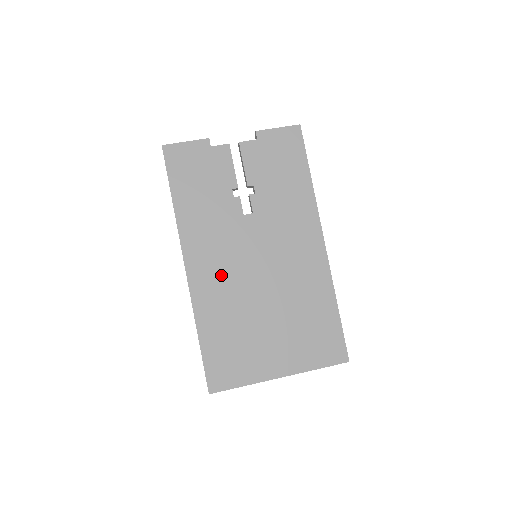
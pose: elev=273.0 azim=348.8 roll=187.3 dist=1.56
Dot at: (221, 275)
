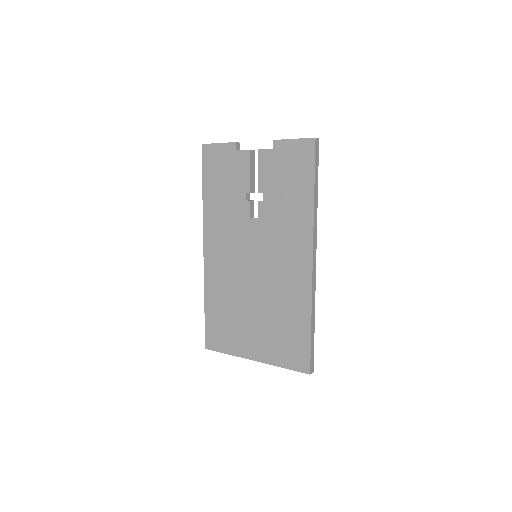
Dot at: (226, 264)
